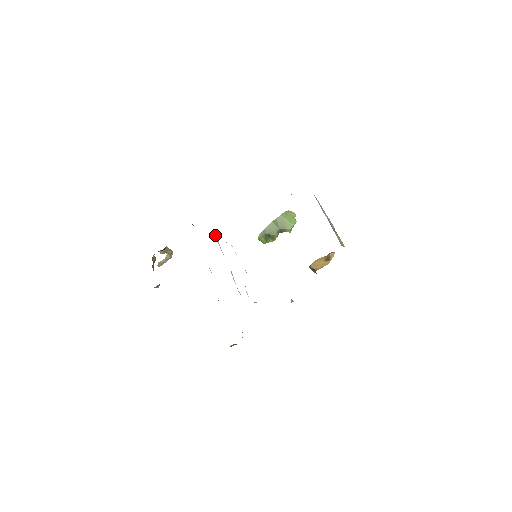
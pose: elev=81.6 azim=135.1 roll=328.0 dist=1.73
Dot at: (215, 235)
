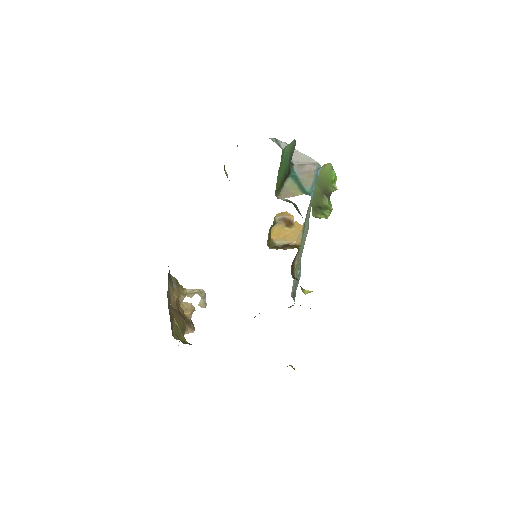
Dot at: occluded
